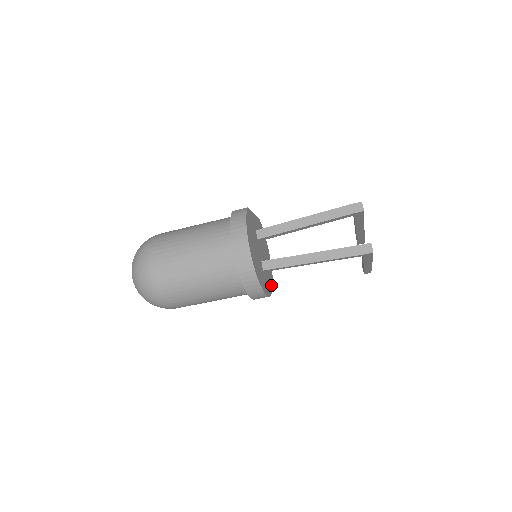
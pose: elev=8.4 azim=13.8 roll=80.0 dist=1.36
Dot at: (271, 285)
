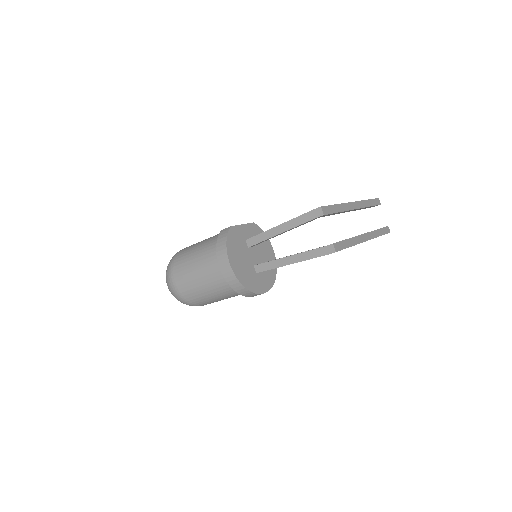
Dot at: (273, 278)
